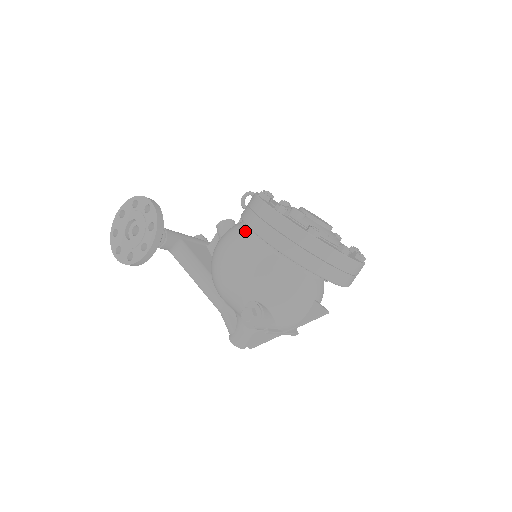
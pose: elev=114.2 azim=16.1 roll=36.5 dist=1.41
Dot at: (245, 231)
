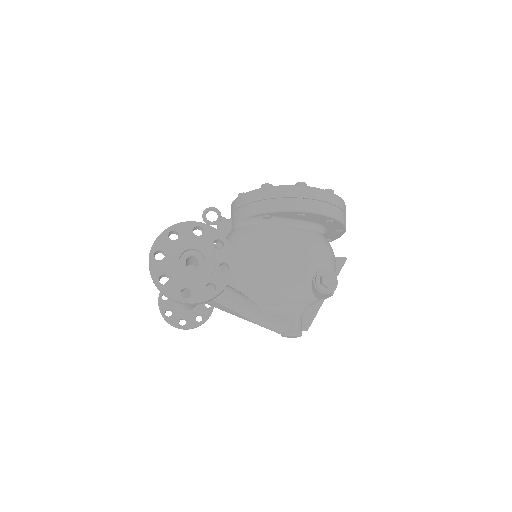
Dot at: (265, 225)
